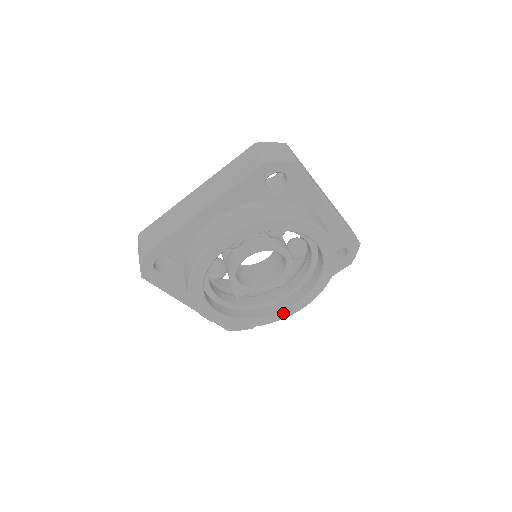
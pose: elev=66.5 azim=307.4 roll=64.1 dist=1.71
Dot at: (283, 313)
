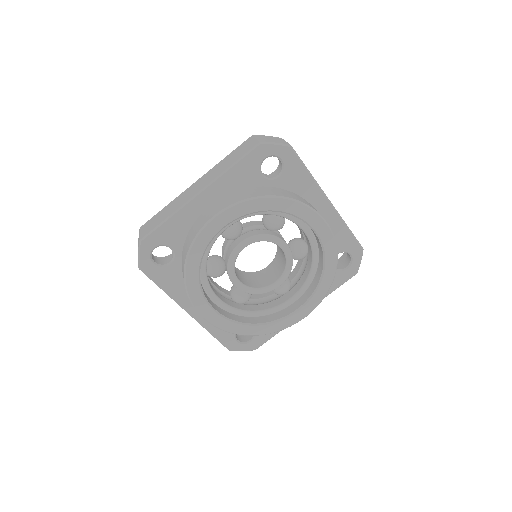
Dot at: (285, 320)
